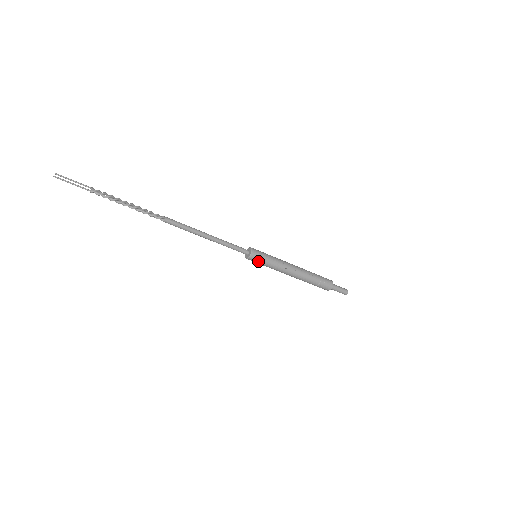
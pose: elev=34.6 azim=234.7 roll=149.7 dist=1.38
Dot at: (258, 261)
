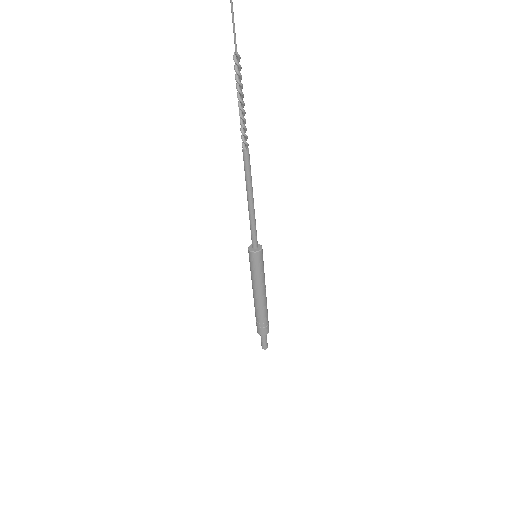
Dot at: (261, 261)
